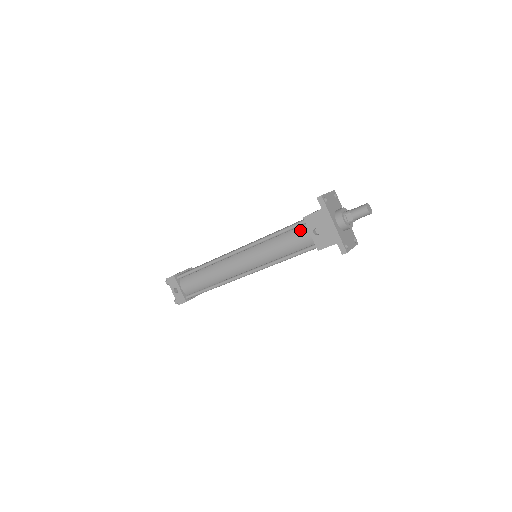
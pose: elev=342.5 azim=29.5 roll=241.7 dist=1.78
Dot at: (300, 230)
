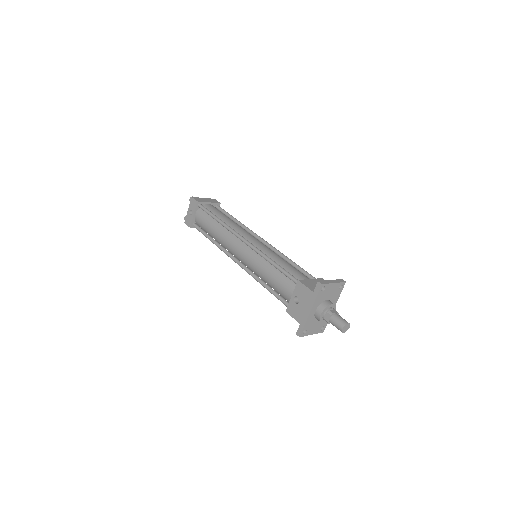
Dot at: (290, 283)
